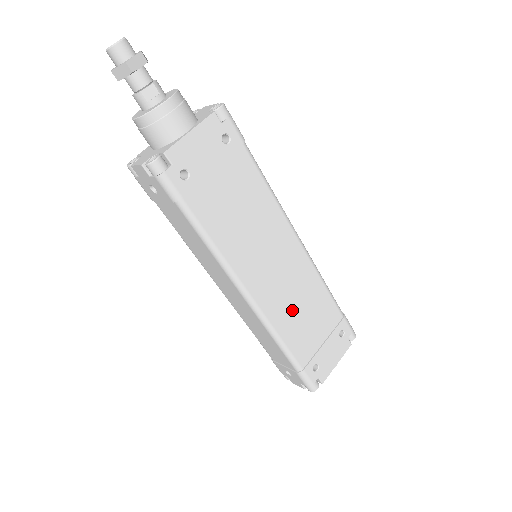
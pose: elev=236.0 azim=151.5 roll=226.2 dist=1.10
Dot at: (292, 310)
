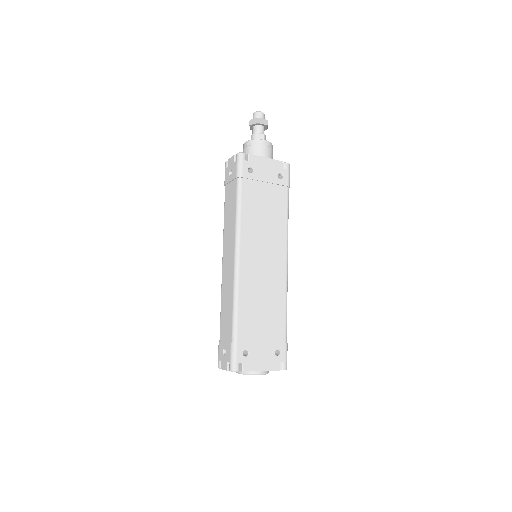
Dot at: (256, 296)
